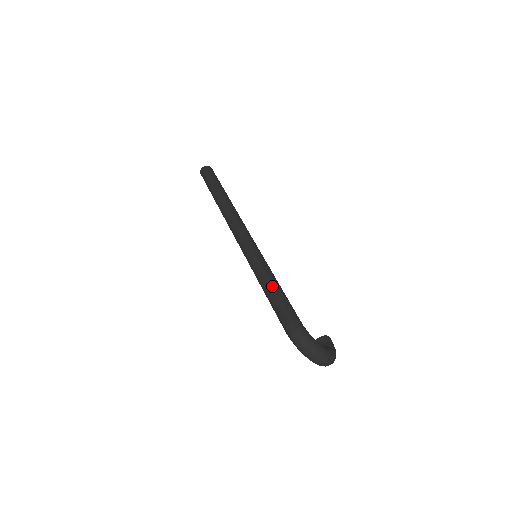
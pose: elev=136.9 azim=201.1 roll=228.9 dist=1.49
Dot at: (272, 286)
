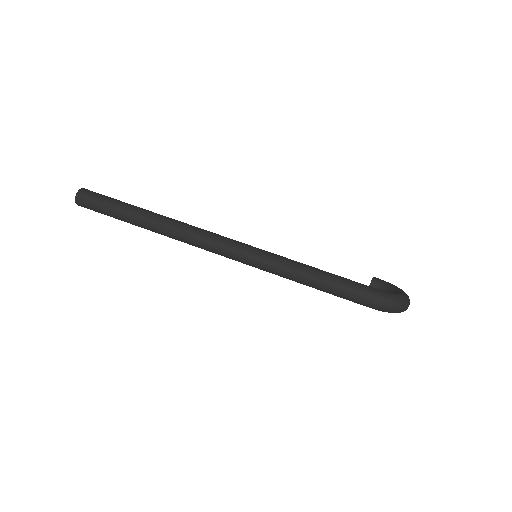
Dot at: (319, 276)
